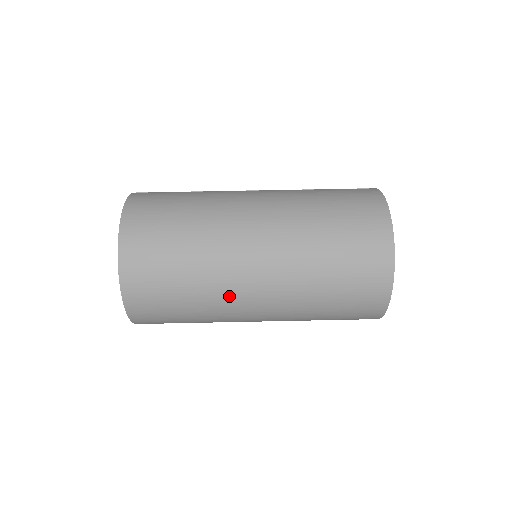
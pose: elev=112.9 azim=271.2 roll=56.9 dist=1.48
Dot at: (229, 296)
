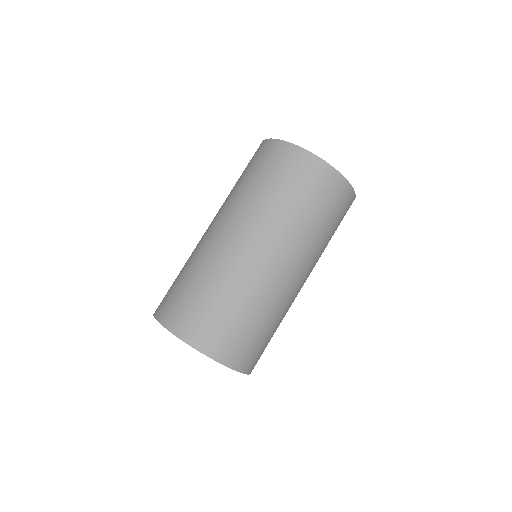
Dot at: (241, 268)
